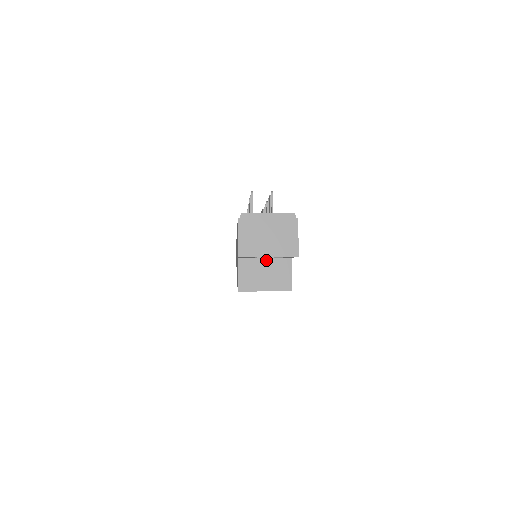
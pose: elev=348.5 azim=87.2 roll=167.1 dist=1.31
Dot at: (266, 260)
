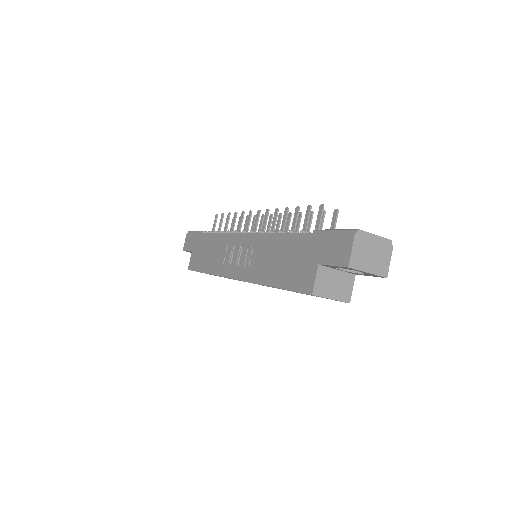
Dot at: (338, 272)
